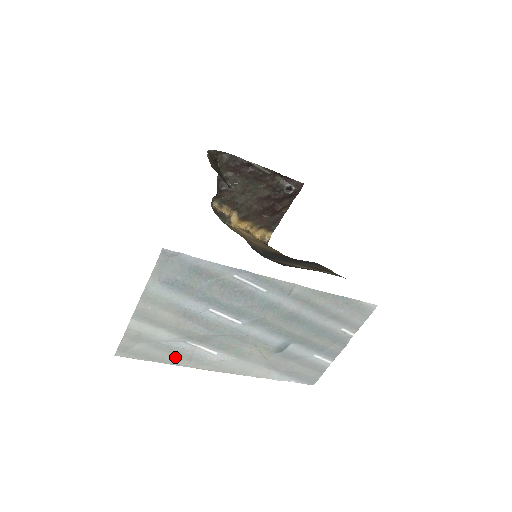
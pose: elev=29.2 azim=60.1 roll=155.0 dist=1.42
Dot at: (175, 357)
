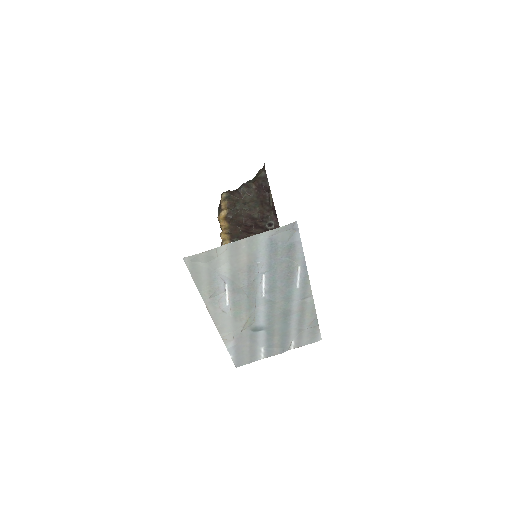
Dot at: (207, 288)
